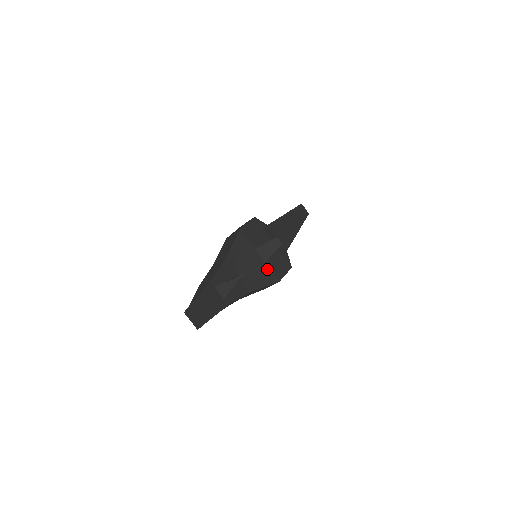
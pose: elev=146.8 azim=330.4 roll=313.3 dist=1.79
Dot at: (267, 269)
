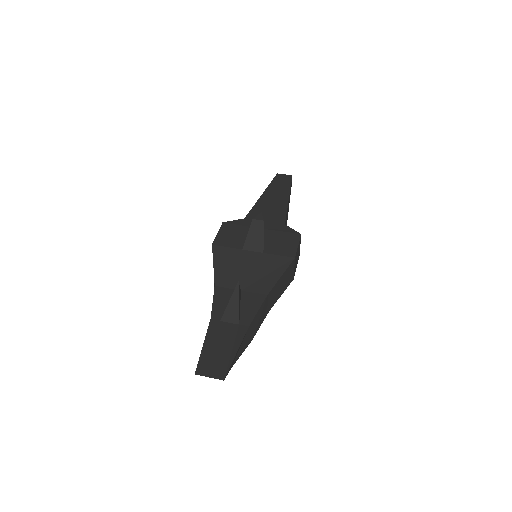
Dot at: (271, 258)
